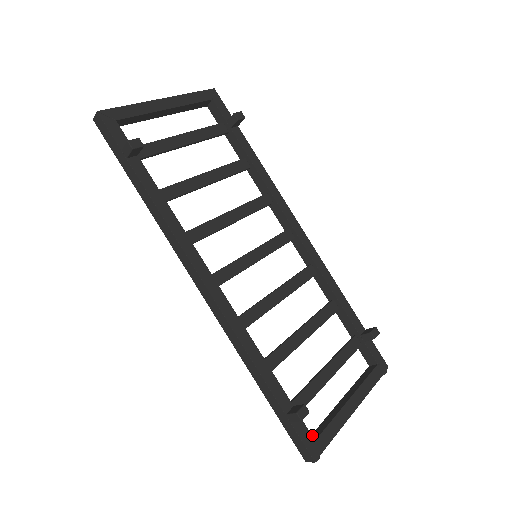
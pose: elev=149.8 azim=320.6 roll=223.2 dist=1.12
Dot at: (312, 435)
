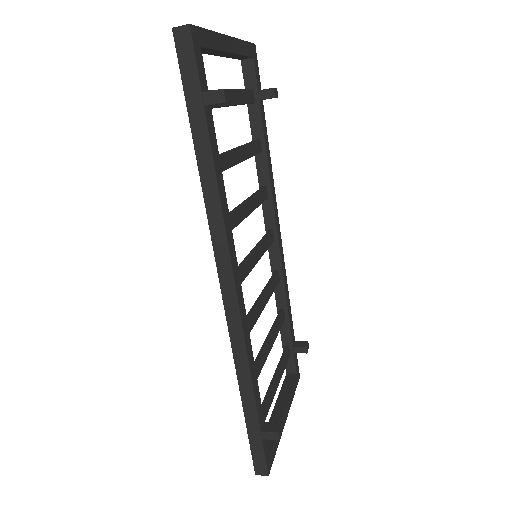
Dot at: occluded
